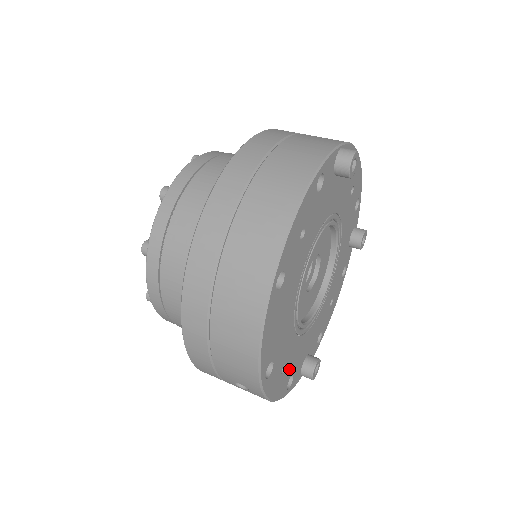
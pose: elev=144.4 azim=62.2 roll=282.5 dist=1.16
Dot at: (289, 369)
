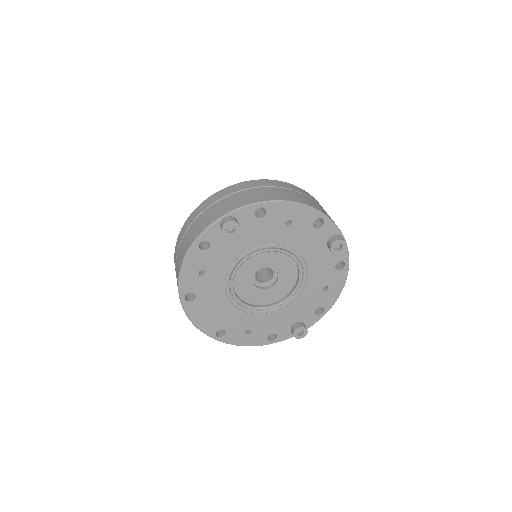
Dot at: (261, 331)
